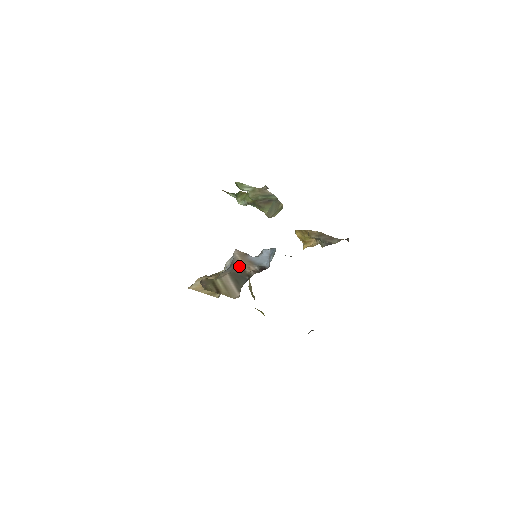
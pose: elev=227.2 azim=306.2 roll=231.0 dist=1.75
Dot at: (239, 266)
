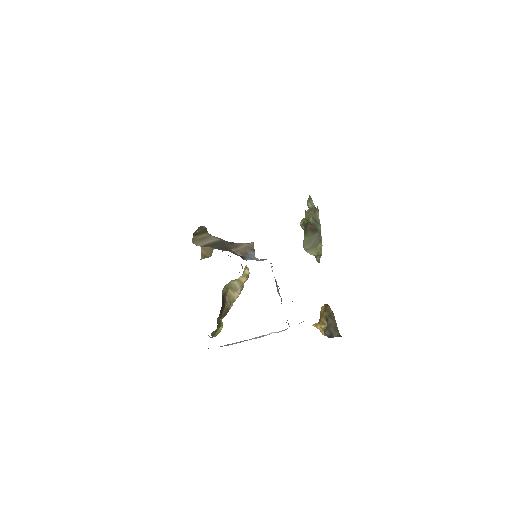
Dot at: (235, 245)
